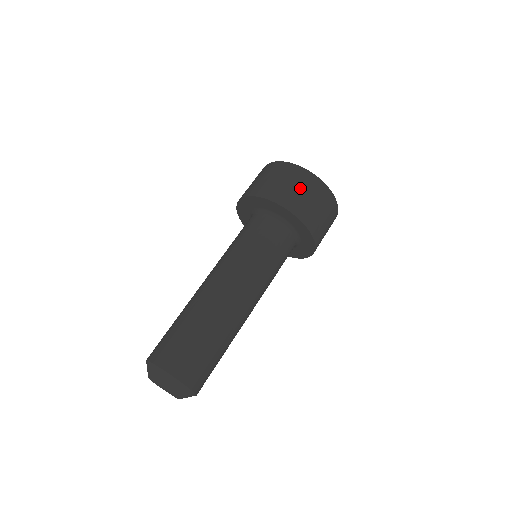
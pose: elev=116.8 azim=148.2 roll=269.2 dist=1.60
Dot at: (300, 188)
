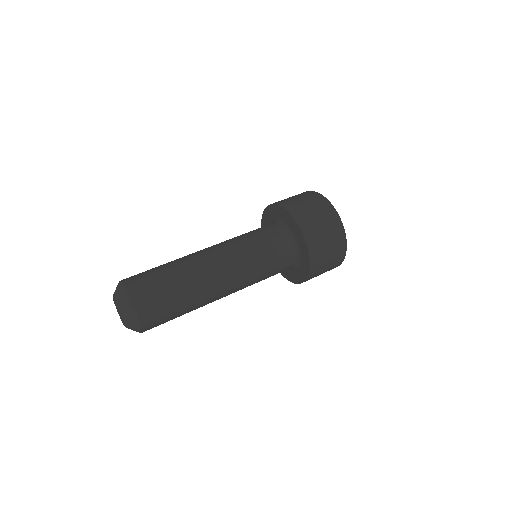
Dot at: (327, 234)
